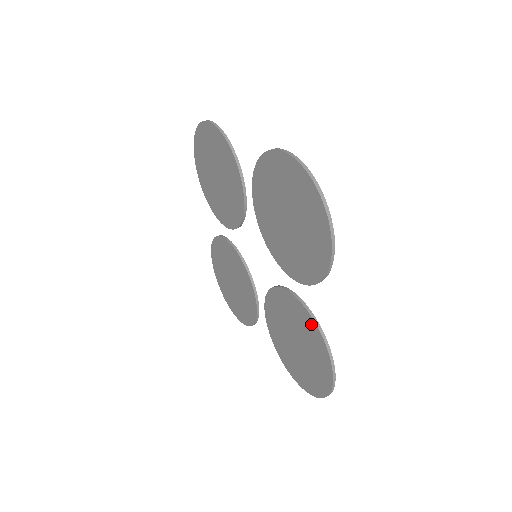
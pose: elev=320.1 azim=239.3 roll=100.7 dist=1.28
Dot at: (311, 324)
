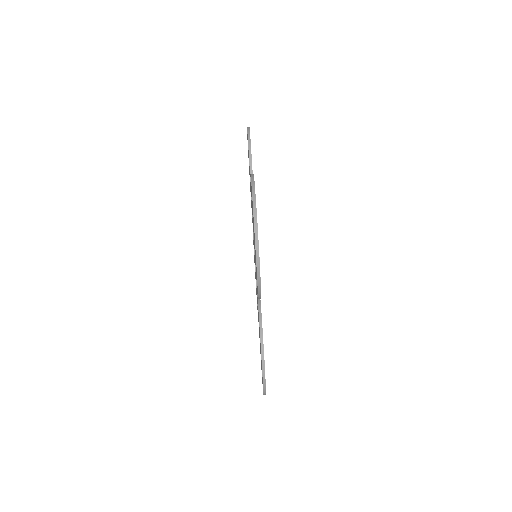
Dot at: occluded
